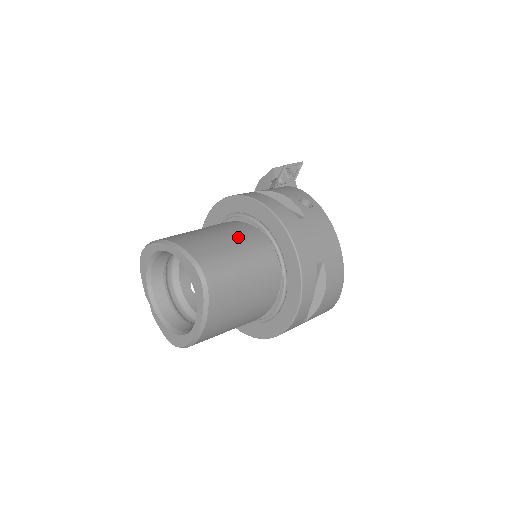
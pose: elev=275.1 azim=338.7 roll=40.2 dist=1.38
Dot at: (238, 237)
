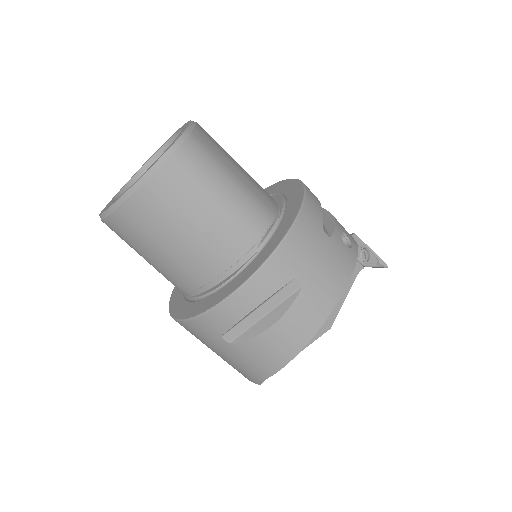
Dot at: (252, 182)
